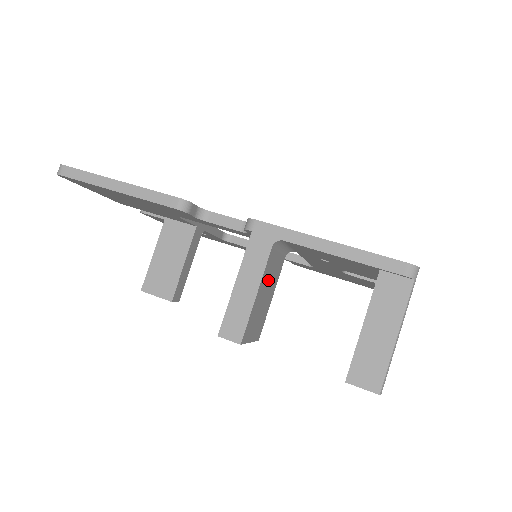
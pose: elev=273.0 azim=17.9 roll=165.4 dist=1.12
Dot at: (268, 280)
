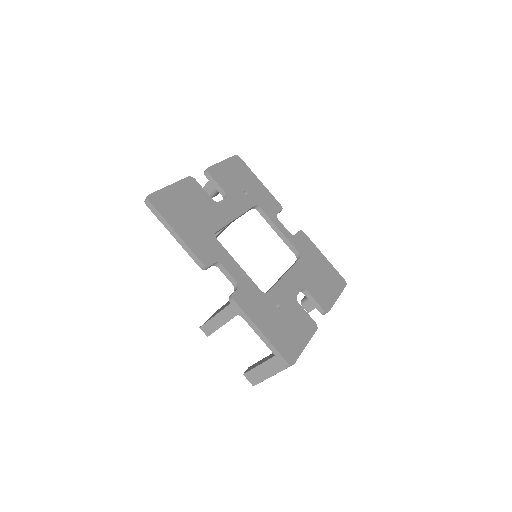
Dot at: occluded
